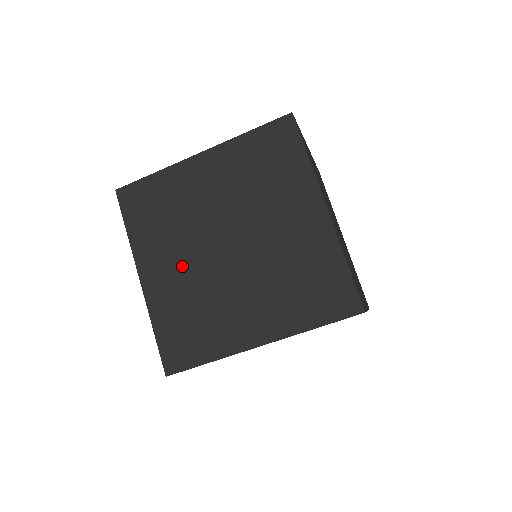
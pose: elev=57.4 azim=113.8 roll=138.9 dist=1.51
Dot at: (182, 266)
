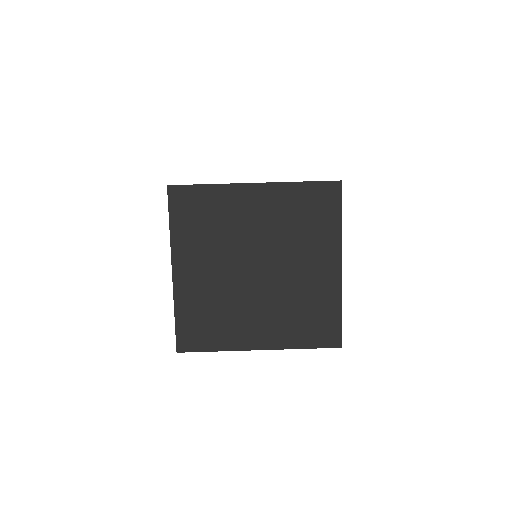
Dot at: occluded
